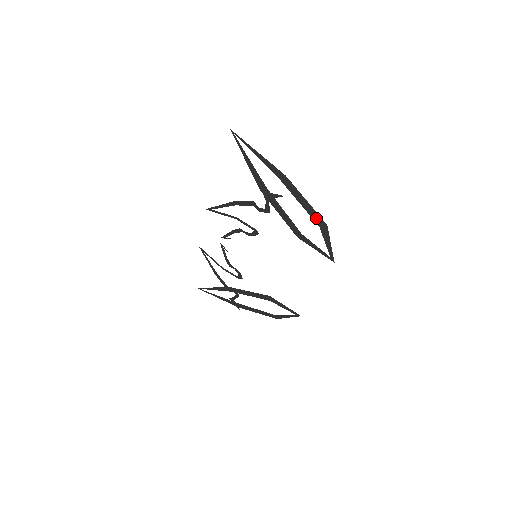
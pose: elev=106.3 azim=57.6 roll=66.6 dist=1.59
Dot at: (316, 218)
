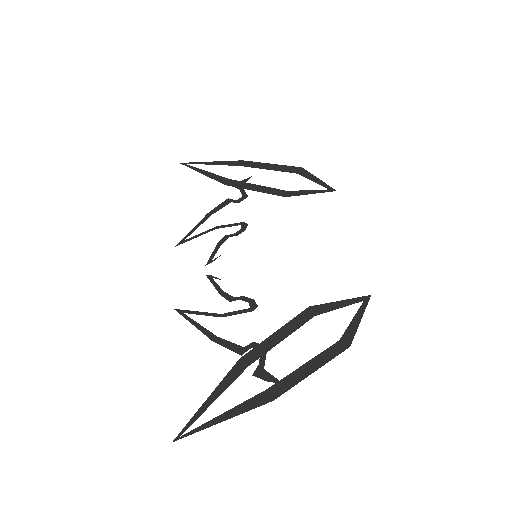
Dot at: (332, 352)
